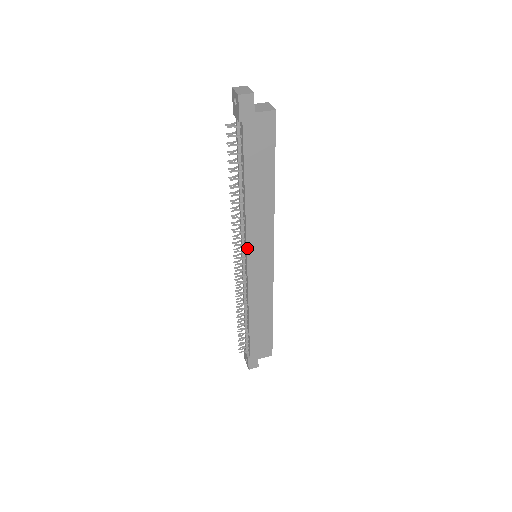
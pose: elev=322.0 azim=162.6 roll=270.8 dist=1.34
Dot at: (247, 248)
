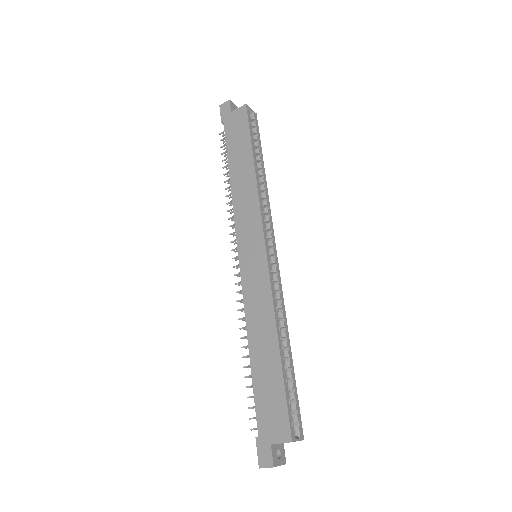
Dot at: (237, 237)
